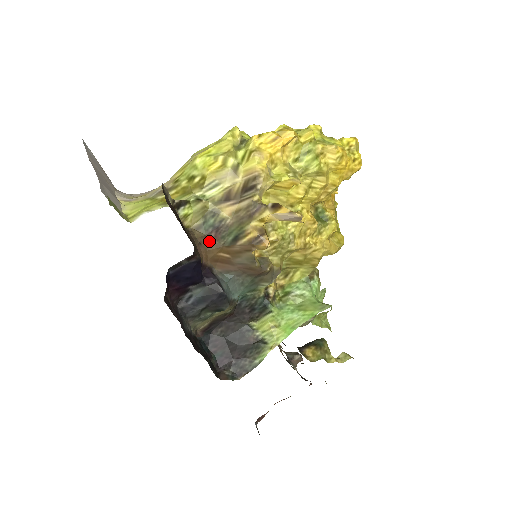
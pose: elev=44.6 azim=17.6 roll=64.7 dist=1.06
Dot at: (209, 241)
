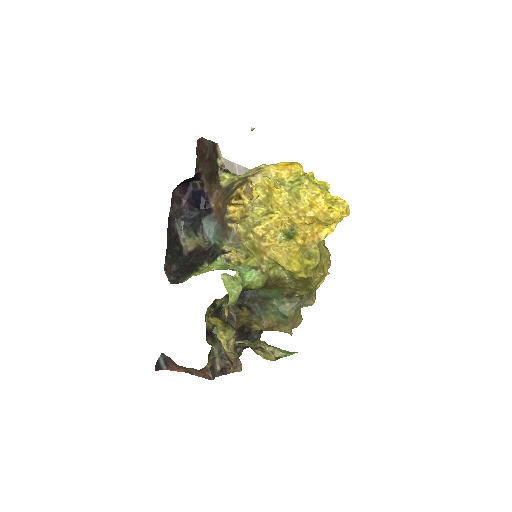
Dot at: (222, 195)
